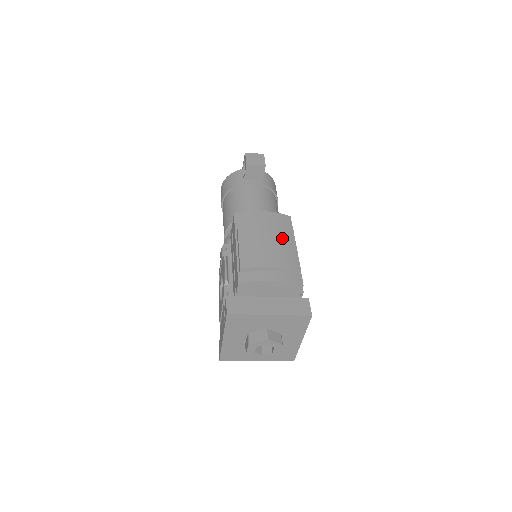
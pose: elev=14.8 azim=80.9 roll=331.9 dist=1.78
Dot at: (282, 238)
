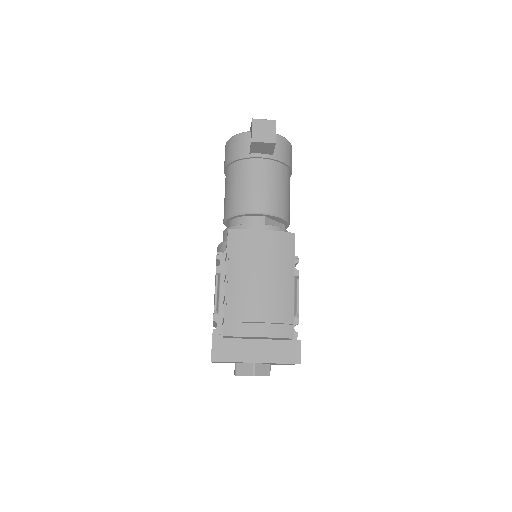
Dot at: (278, 277)
